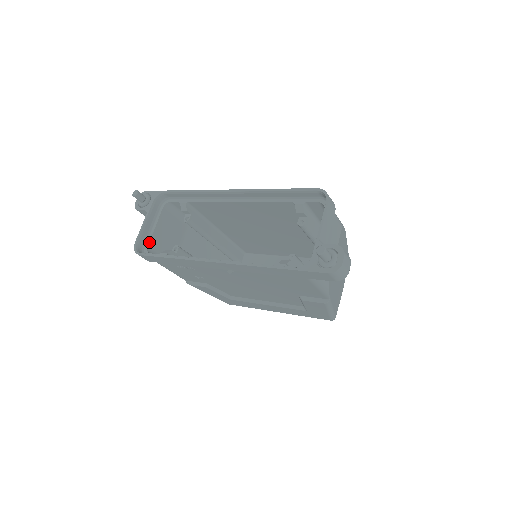
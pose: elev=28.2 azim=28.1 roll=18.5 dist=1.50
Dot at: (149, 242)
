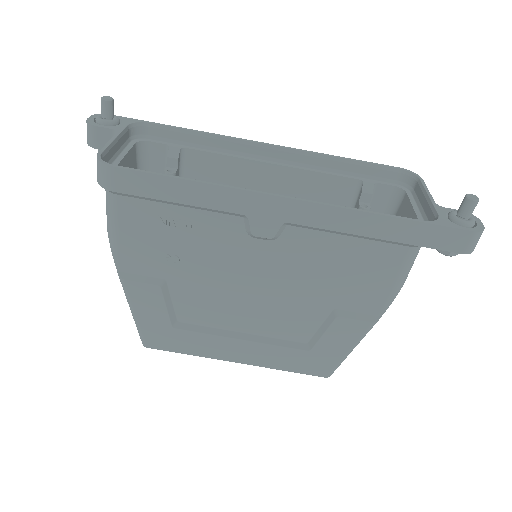
Dot at: occluded
